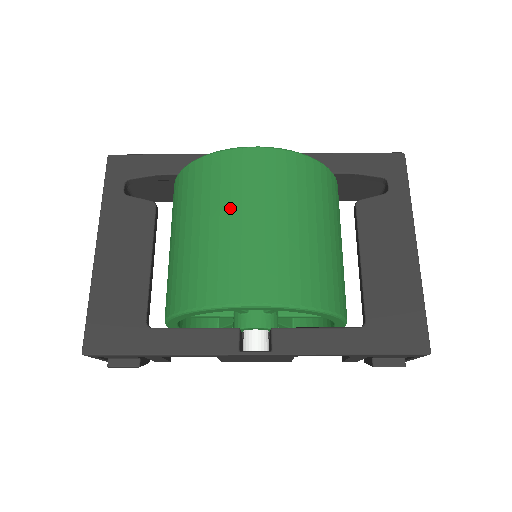
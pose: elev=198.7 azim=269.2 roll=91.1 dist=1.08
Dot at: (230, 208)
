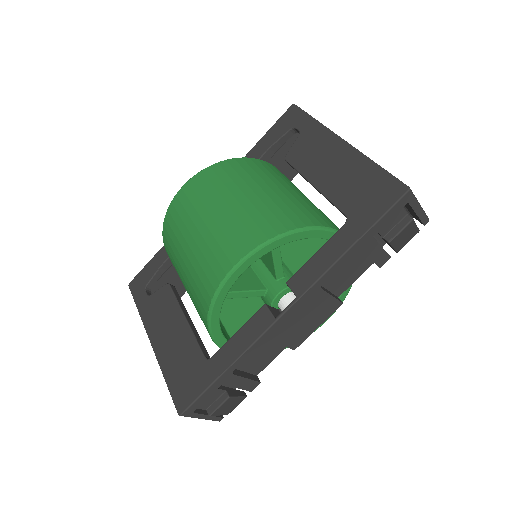
Dot at: (188, 231)
